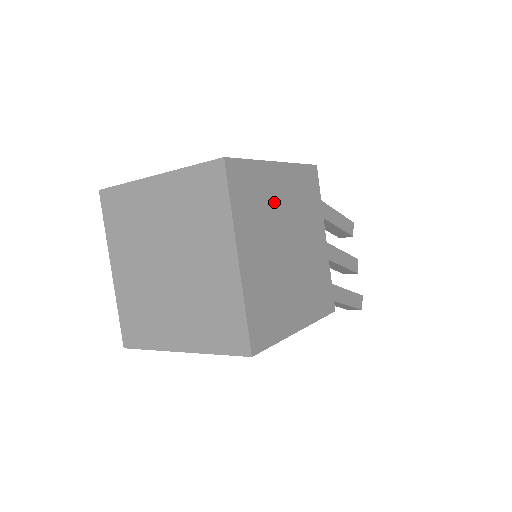
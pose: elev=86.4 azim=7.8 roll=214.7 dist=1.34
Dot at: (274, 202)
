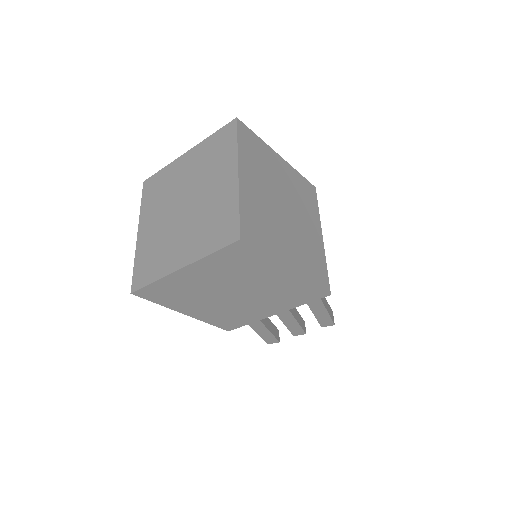
Dot at: (254, 277)
